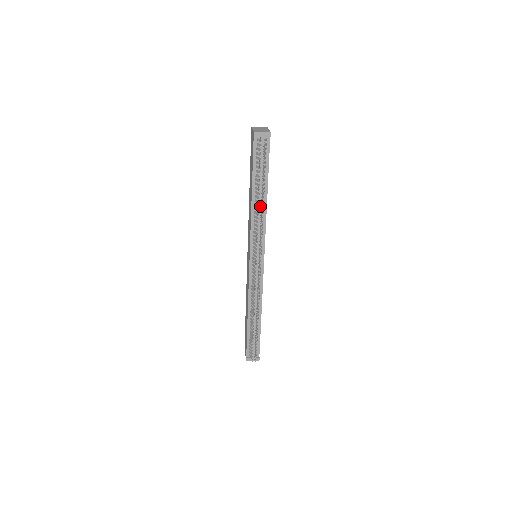
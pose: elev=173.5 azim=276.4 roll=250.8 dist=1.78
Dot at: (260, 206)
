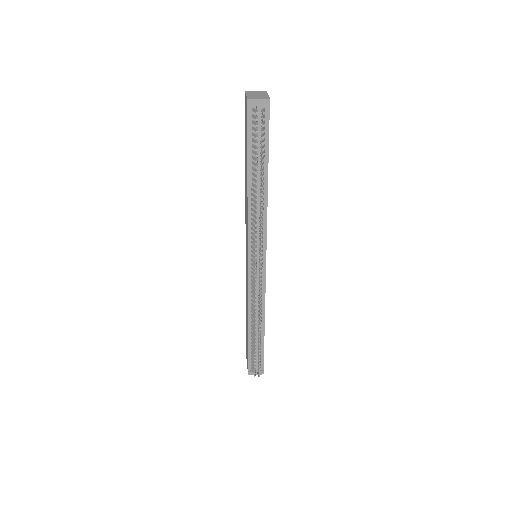
Dot at: (259, 196)
